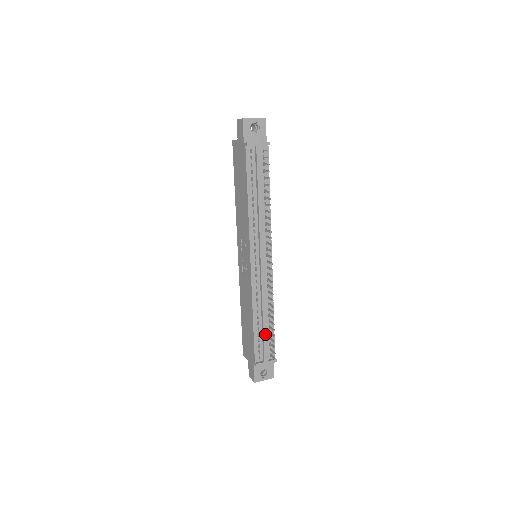
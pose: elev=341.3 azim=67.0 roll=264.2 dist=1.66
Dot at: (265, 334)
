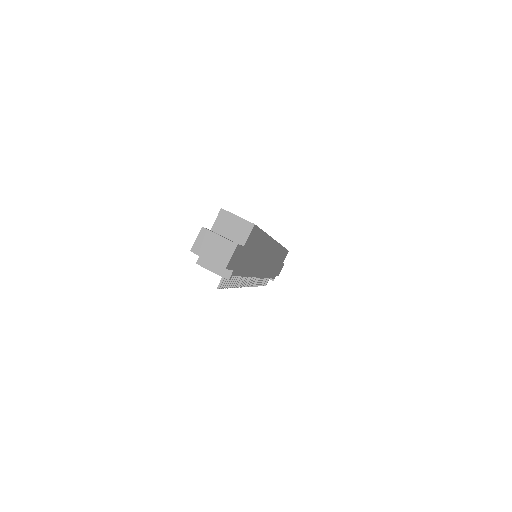
Dot at: occluded
